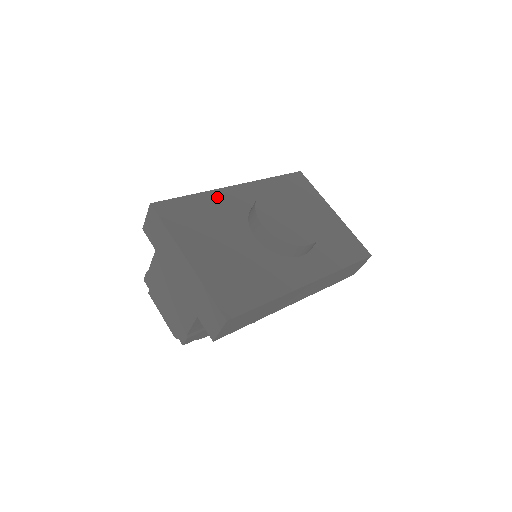
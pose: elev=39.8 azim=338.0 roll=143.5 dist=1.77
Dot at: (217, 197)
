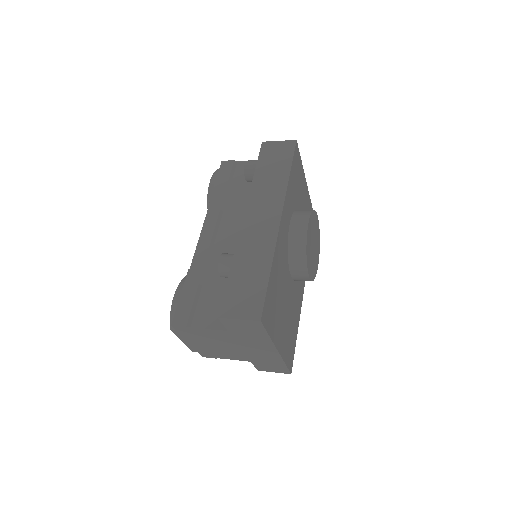
Dot at: (278, 253)
